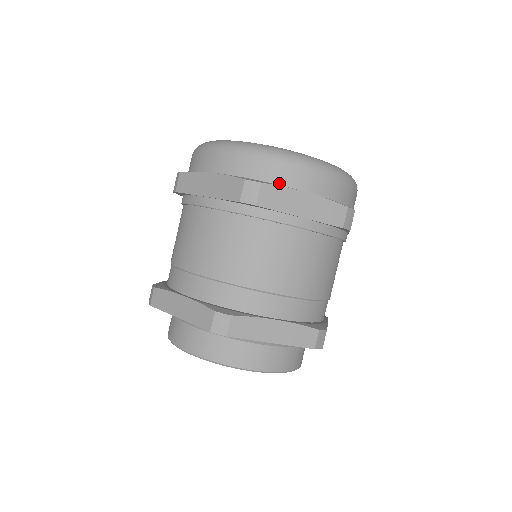
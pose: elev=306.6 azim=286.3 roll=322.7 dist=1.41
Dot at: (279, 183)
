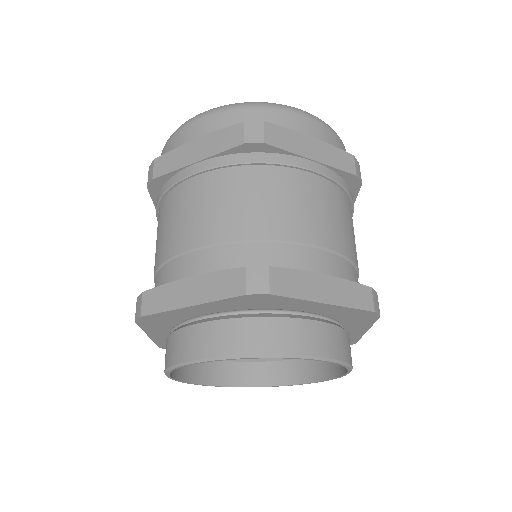
Dot at: occluded
